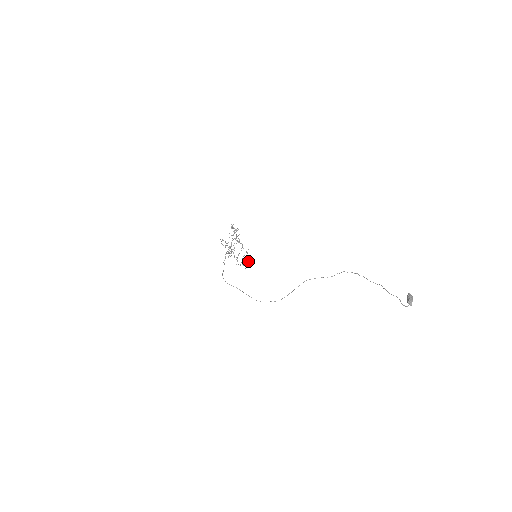
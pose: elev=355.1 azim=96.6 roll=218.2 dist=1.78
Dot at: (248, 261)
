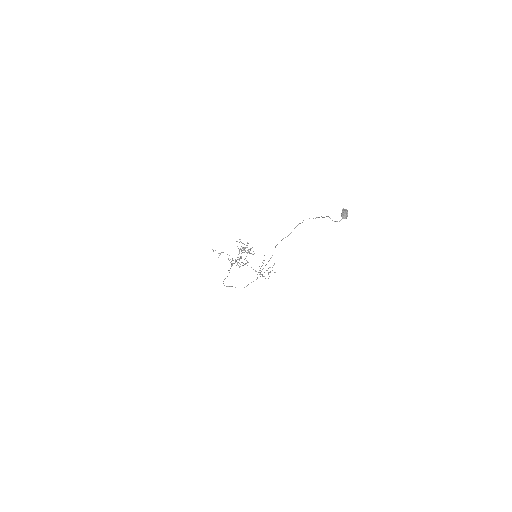
Dot at: (275, 272)
